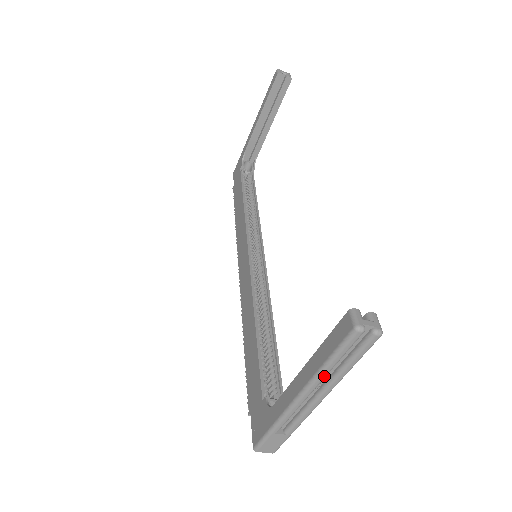
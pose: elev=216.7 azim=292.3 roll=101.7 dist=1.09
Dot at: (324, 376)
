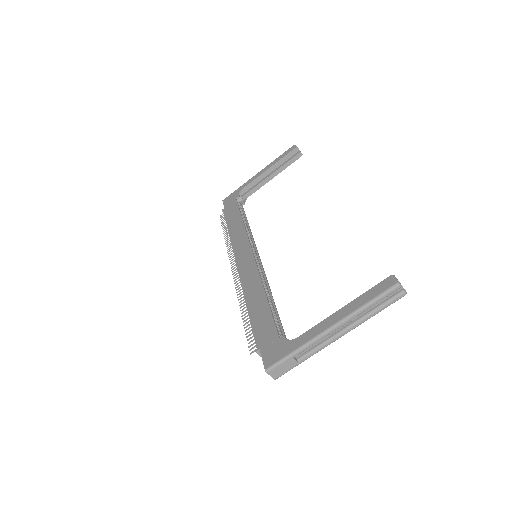
Dot at: (359, 314)
